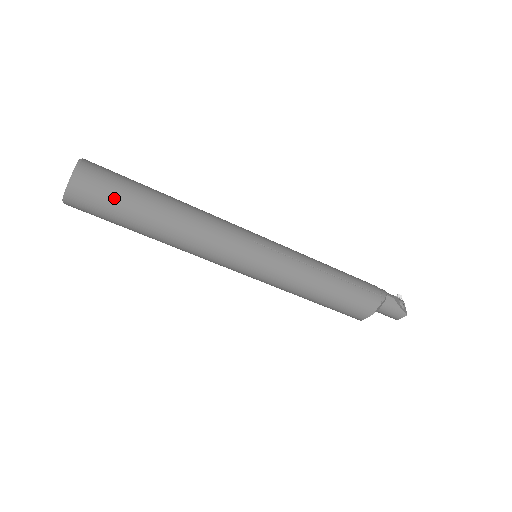
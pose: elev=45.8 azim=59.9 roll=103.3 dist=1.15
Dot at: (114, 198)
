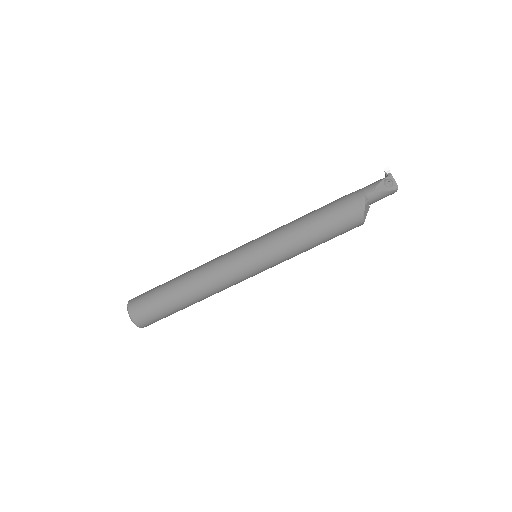
Dot at: (158, 313)
